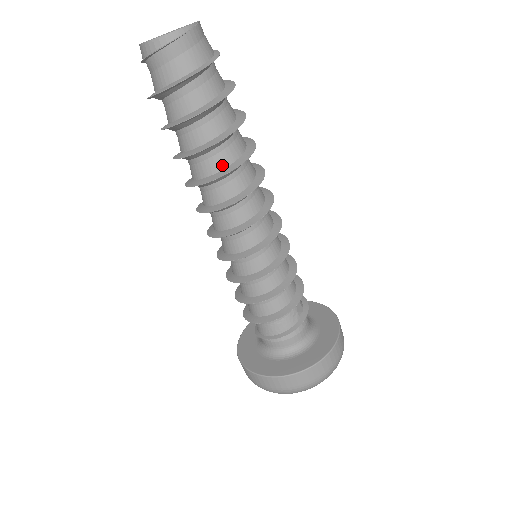
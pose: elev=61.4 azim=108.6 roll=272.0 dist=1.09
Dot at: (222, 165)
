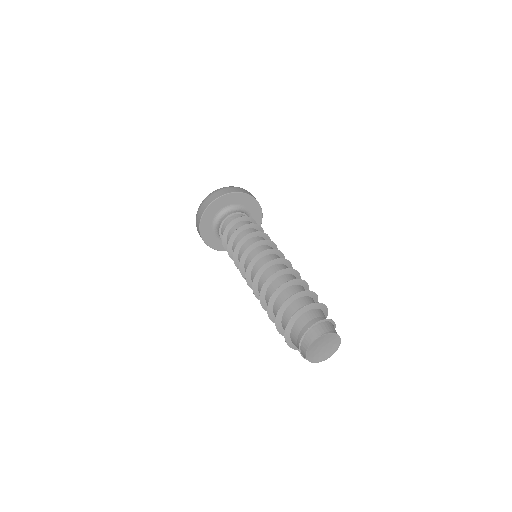
Dot at: occluded
